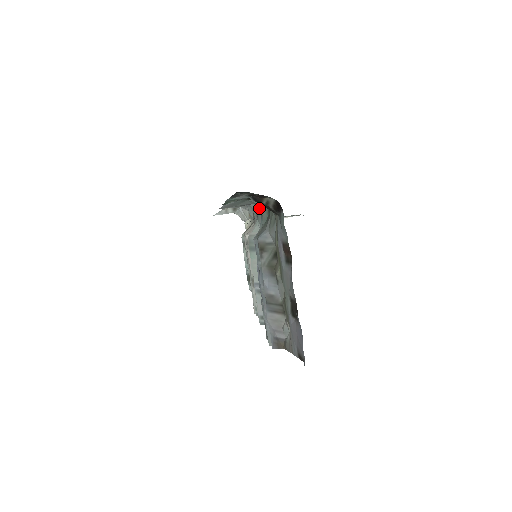
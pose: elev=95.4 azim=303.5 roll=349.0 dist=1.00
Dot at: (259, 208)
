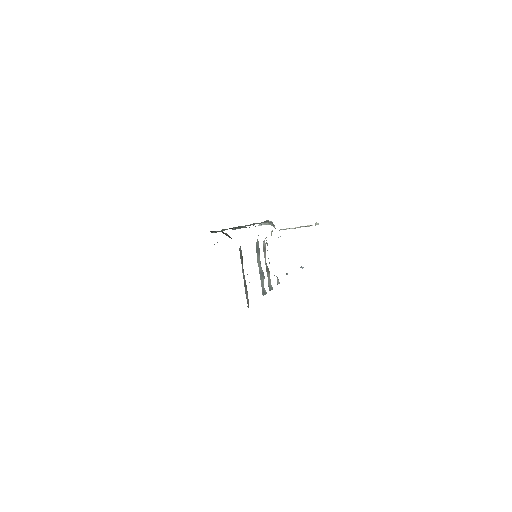
Dot at: occluded
